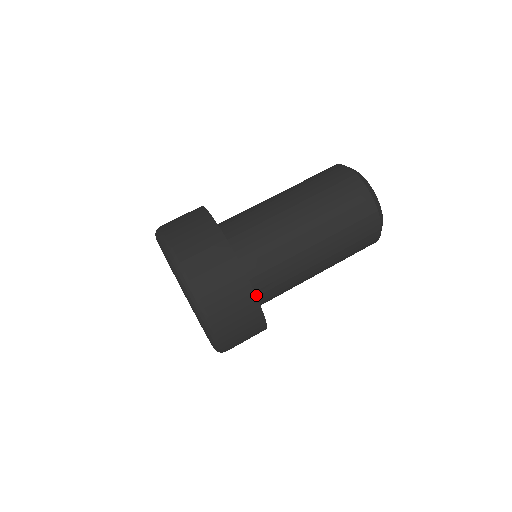
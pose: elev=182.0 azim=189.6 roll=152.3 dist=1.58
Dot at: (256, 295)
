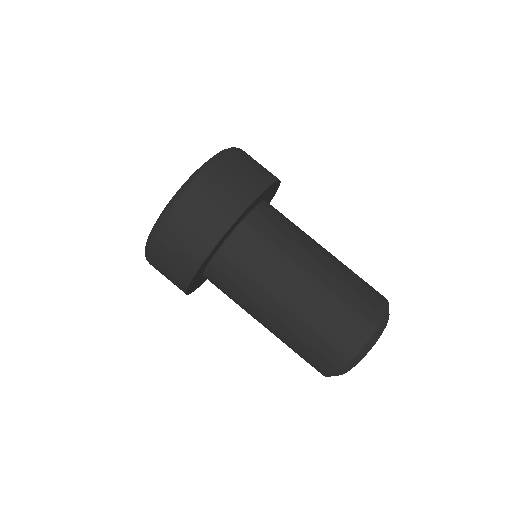
Dot at: (243, 226)
